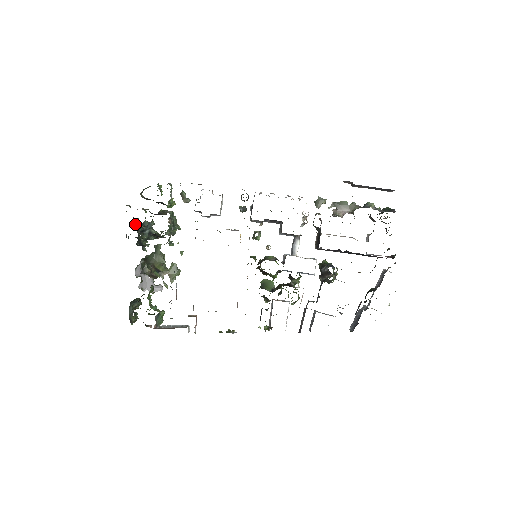
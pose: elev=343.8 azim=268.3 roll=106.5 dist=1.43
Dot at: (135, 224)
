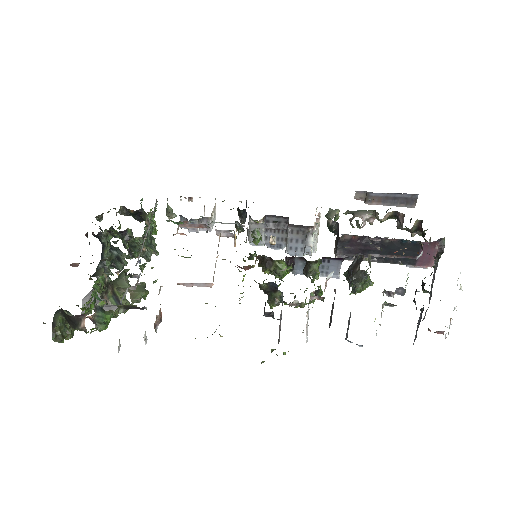
Dot at: occluded
